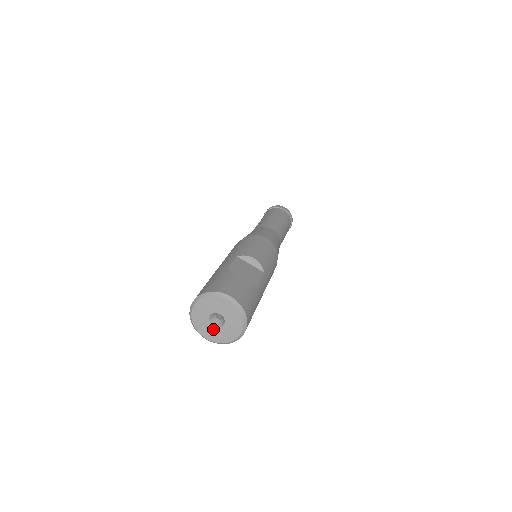
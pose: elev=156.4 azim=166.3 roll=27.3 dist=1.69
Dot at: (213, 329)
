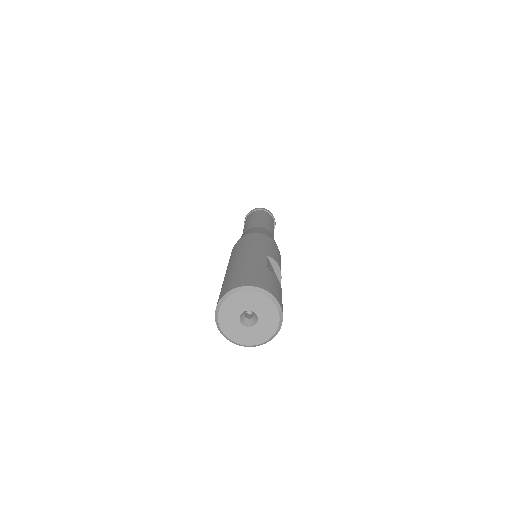
Dot at: (237, 325)
